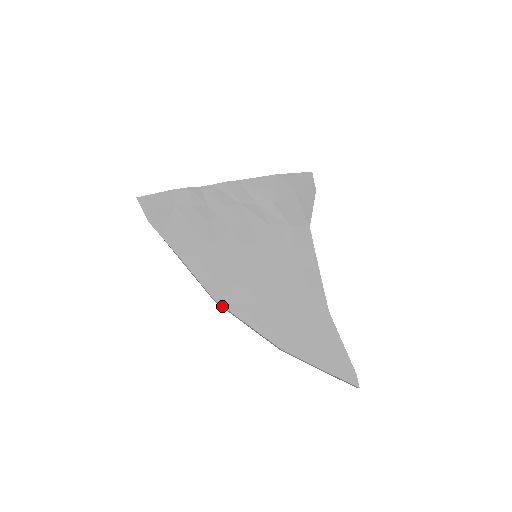
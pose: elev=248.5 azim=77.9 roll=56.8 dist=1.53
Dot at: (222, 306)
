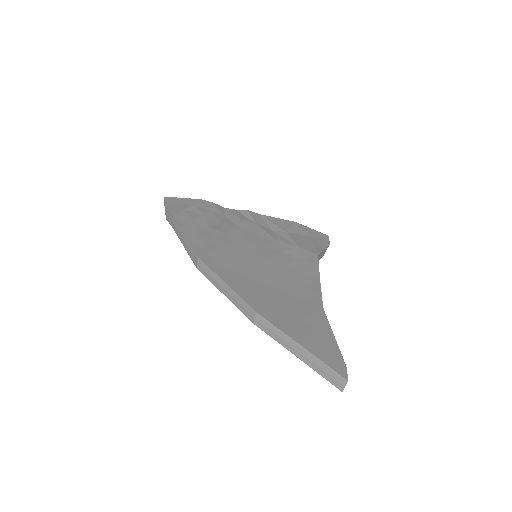
Dot at: (204, 265)
